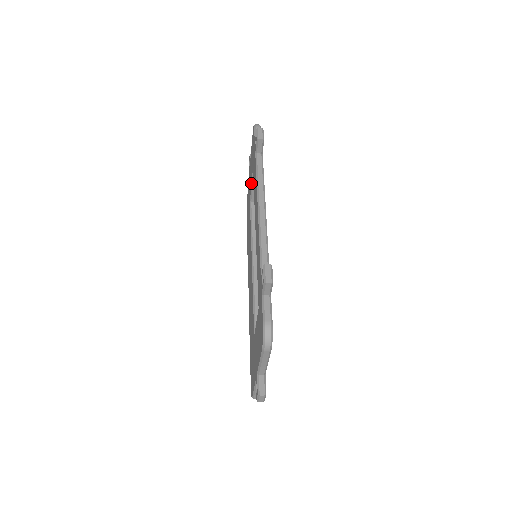
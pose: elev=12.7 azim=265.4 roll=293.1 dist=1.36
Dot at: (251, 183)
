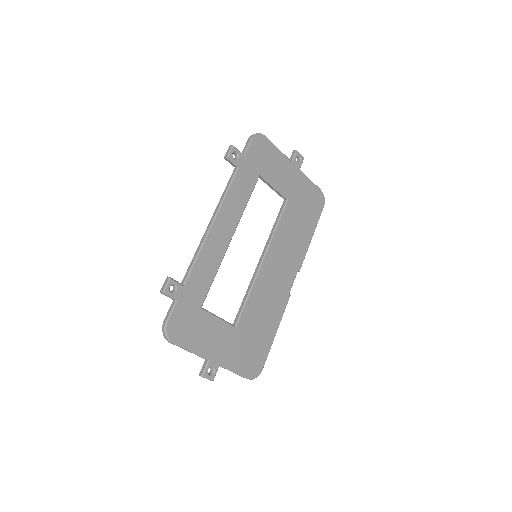
Dot at: (270, 186)
